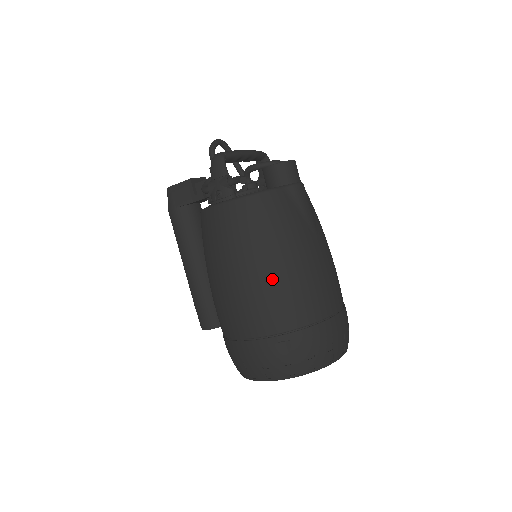
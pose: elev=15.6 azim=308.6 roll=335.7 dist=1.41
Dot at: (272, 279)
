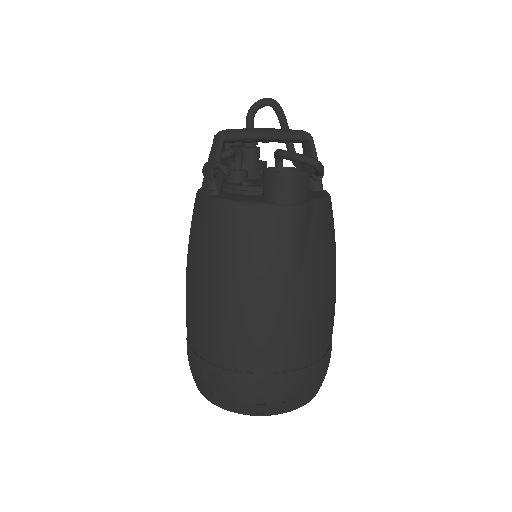
Dot at: (214, 306)
